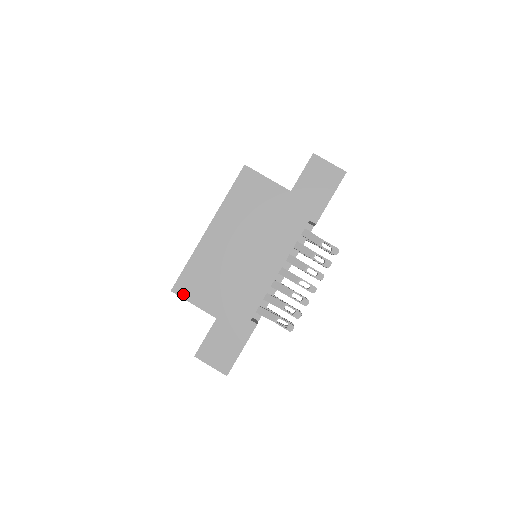
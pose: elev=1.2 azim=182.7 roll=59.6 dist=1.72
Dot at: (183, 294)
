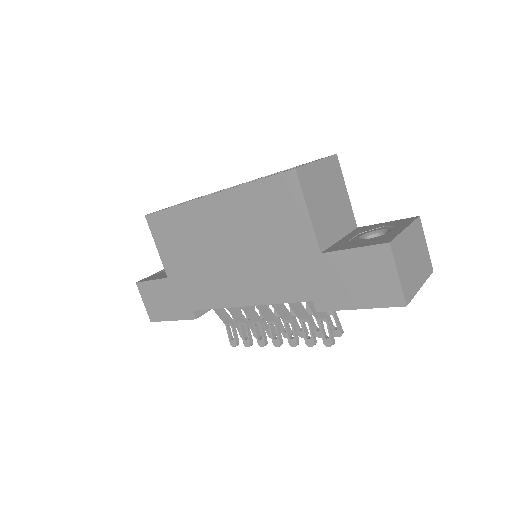
Dot at: (153, 229)
